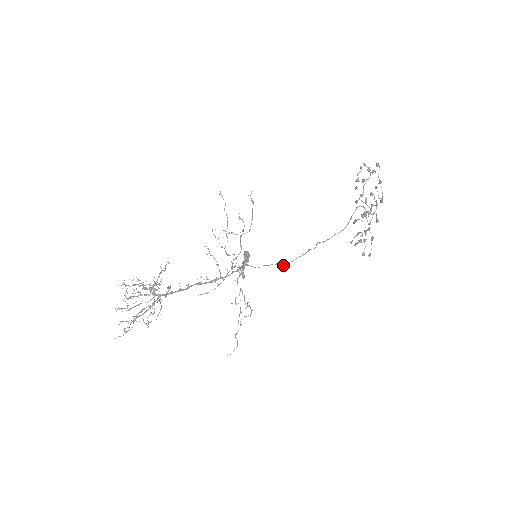
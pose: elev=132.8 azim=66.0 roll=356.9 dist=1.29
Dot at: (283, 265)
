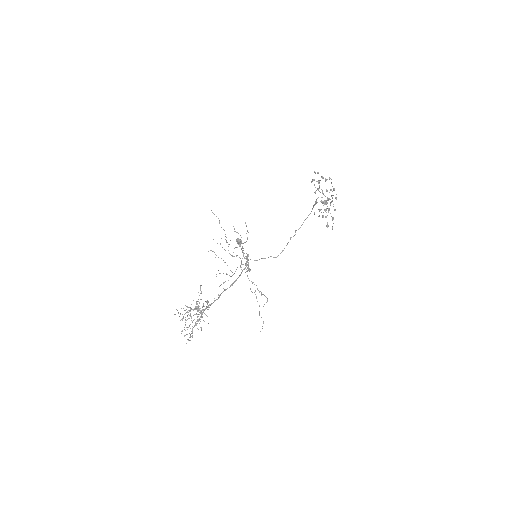
Dot at: occluded
